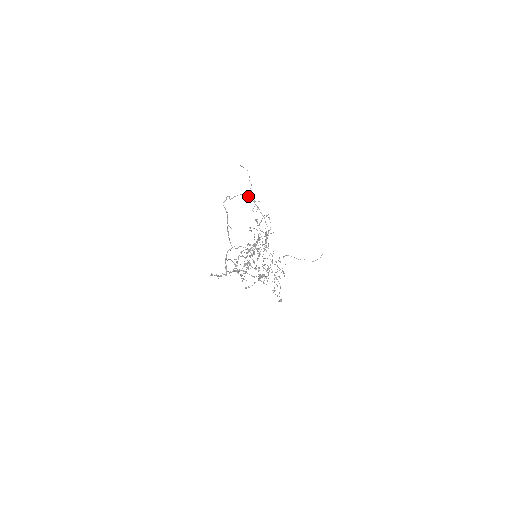
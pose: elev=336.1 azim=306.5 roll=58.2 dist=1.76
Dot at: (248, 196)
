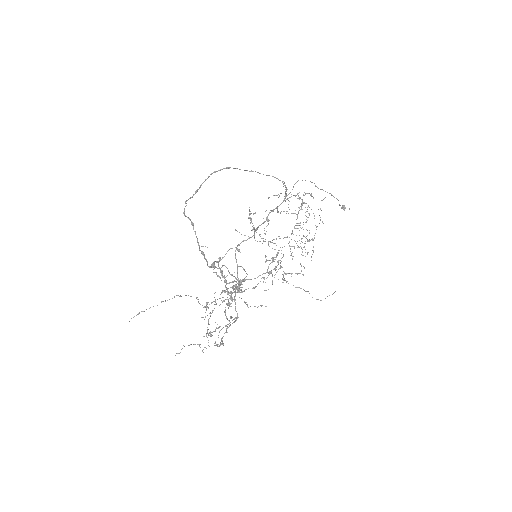
Dot at: (226, 168)
